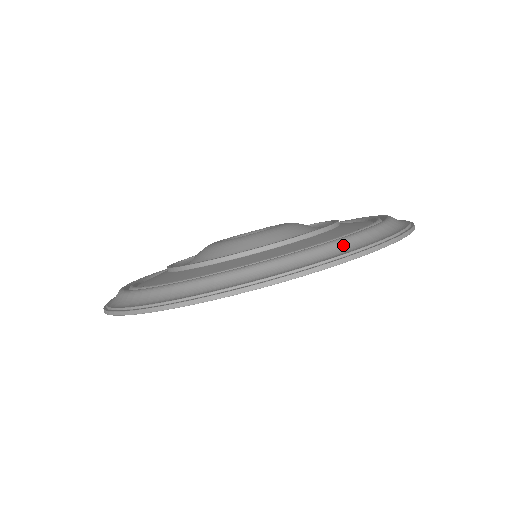
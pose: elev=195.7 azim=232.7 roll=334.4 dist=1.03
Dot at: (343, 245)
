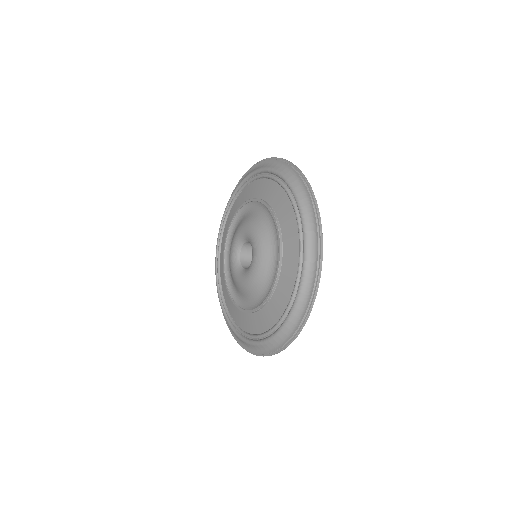
Dot at: (269, 345)
